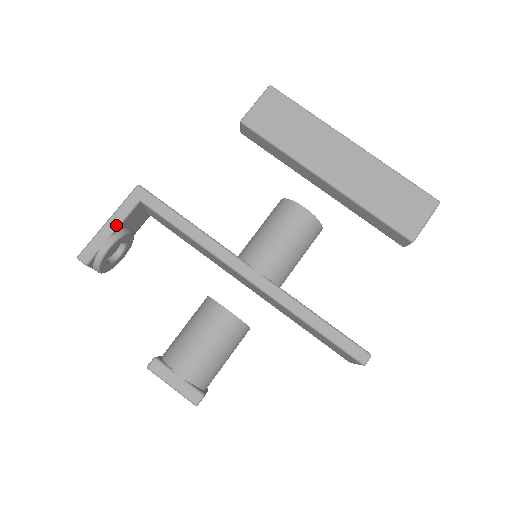
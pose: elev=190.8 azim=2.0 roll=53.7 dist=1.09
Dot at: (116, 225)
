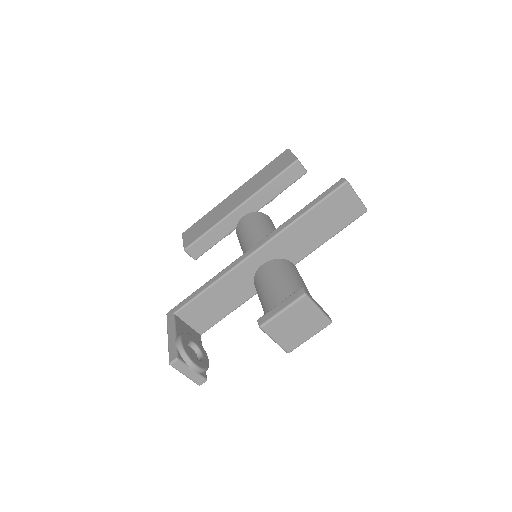
Dot at: (173, 332)
